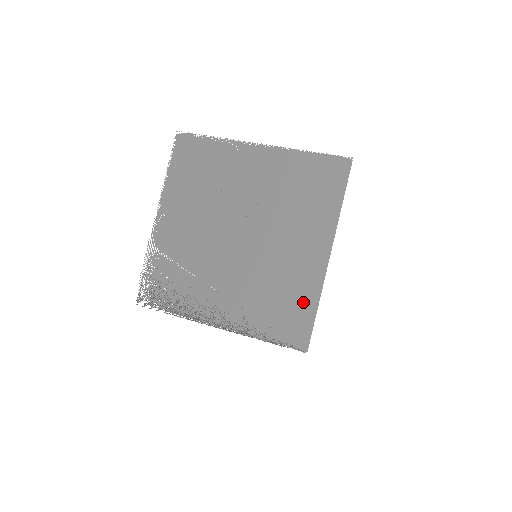
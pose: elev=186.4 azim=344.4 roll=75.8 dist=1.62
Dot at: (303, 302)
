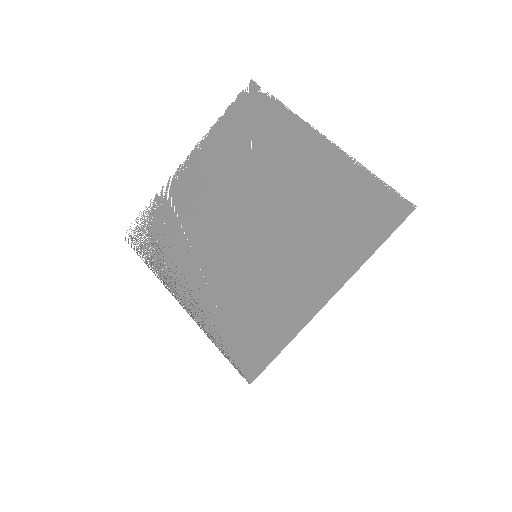
Dot at: (275, 331)
